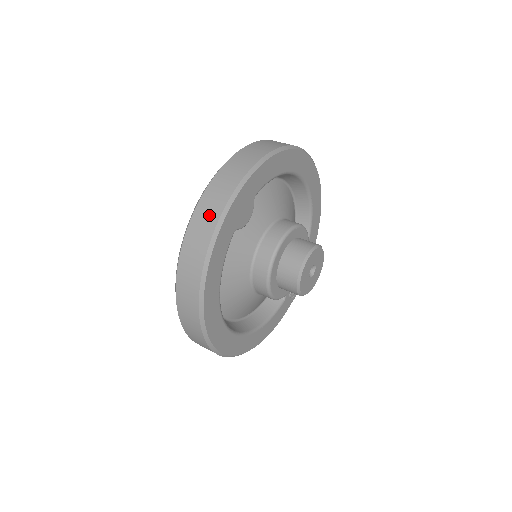
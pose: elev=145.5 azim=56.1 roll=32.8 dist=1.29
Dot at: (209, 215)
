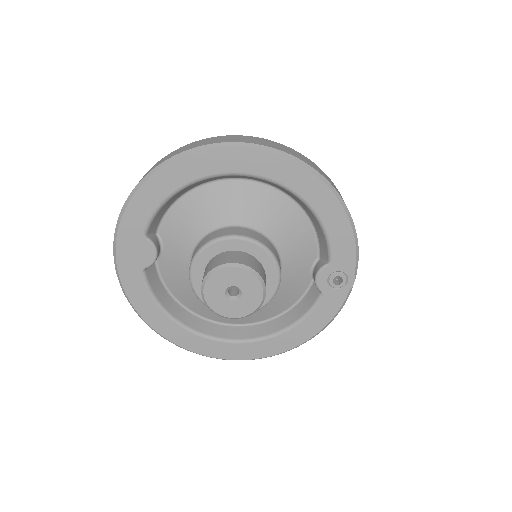
Dot at: occluded
